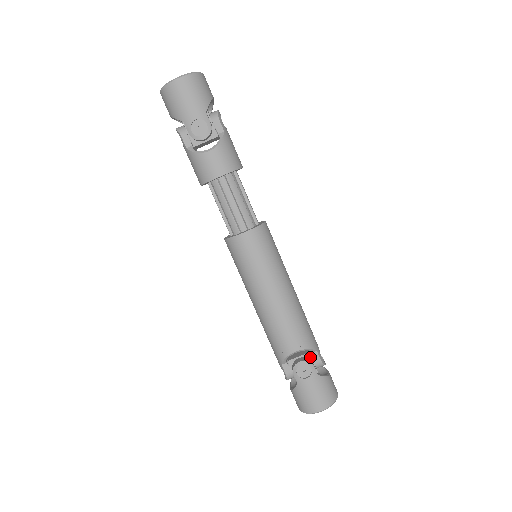
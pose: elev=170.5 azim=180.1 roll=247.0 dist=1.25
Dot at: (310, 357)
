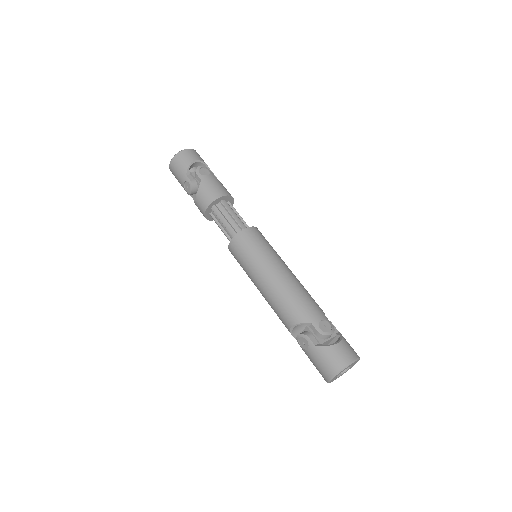
Dot at: (309, 330)
